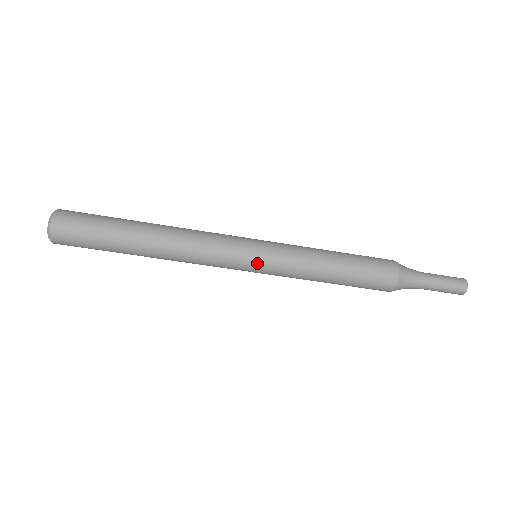
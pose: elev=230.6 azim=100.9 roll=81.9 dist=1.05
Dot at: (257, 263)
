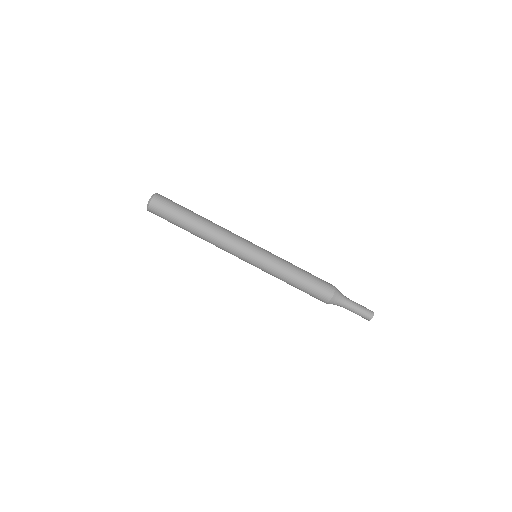
Dot at: (257, 256)
